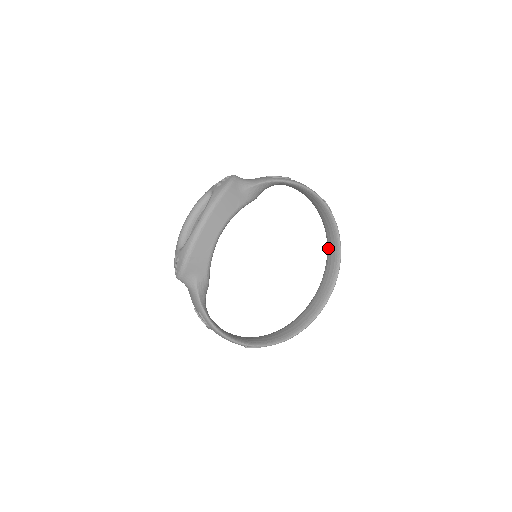
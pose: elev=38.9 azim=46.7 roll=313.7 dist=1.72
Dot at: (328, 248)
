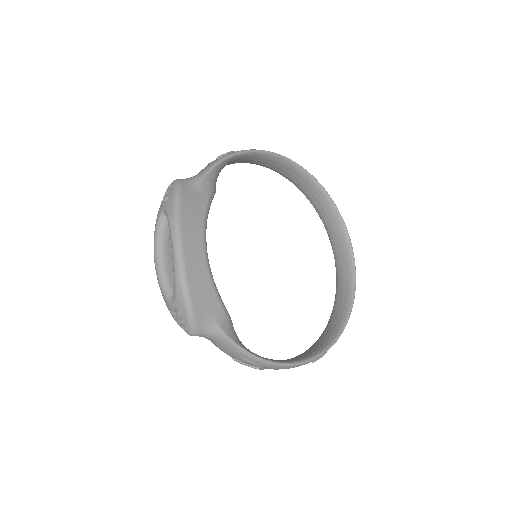
Dot at: (315, 206)
